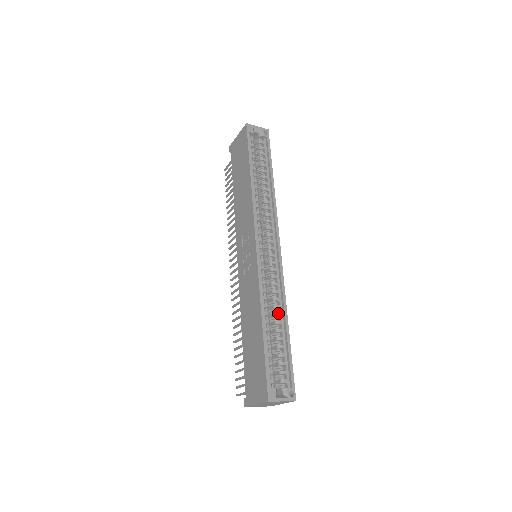
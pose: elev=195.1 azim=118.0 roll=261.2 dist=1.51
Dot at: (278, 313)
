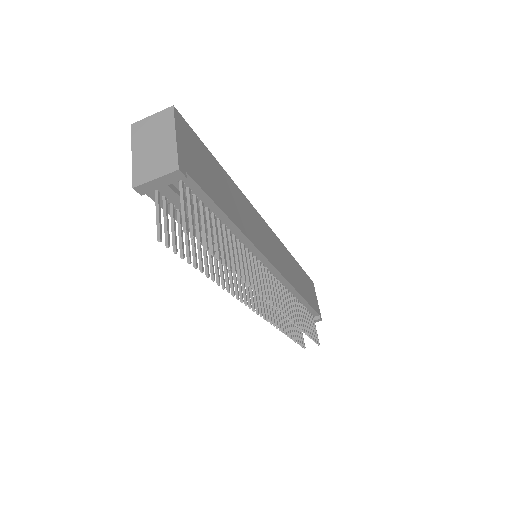
Dot at: occluded
